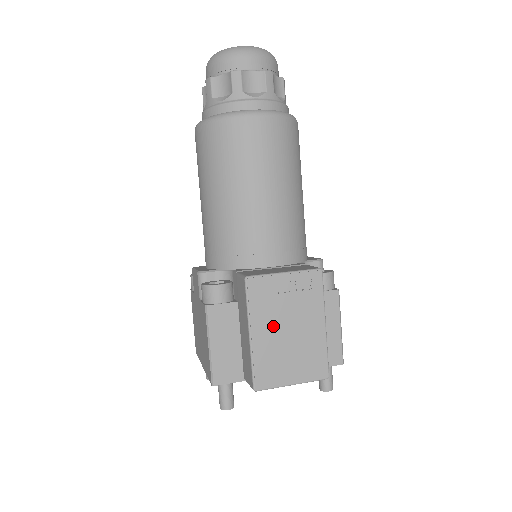
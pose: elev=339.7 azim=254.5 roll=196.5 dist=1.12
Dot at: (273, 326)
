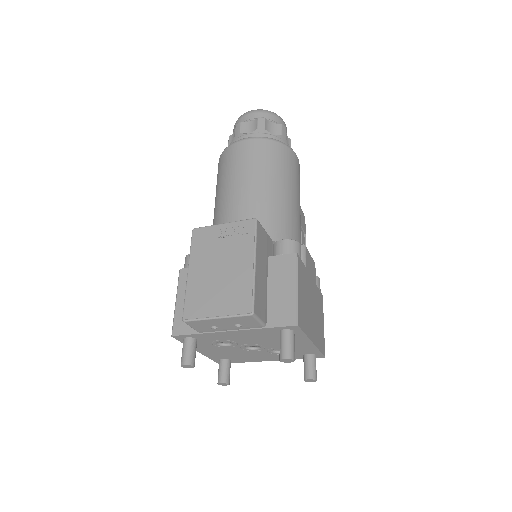
Dot at: (207, 265)
